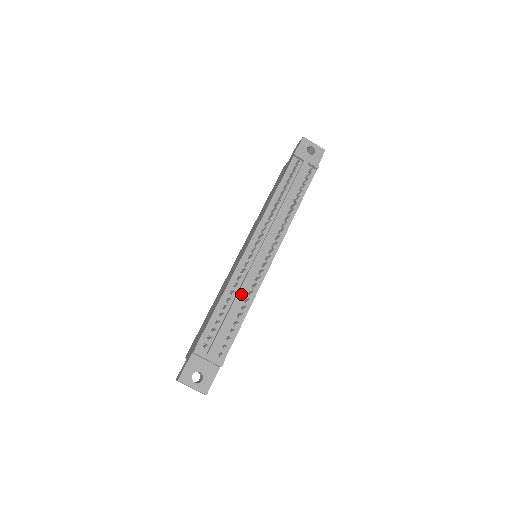
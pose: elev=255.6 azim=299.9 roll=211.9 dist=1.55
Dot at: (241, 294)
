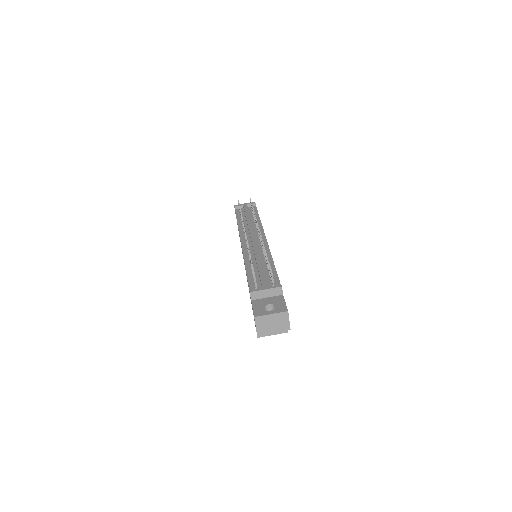
Dot at: (258, 256)
